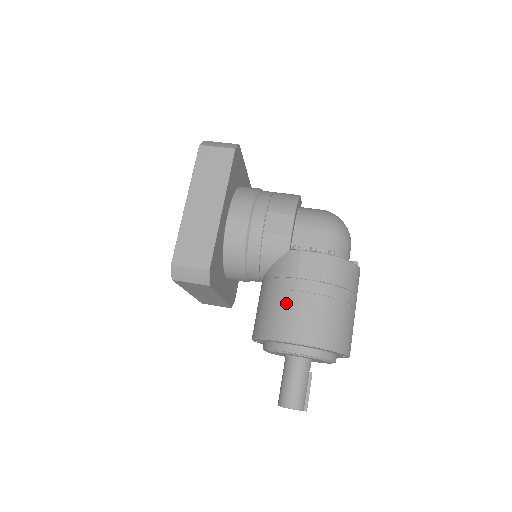
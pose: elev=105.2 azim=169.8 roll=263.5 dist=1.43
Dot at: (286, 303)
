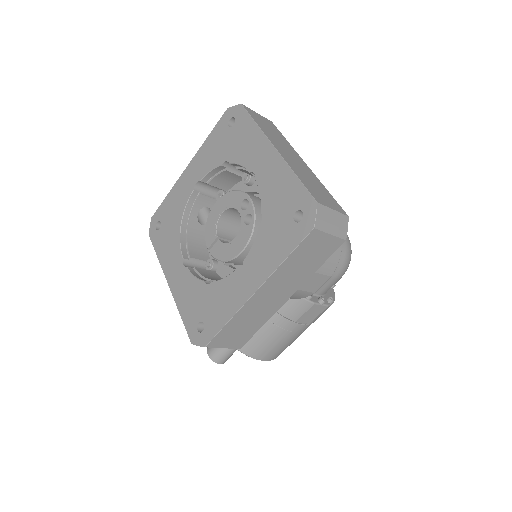
Dot at: (274, 337)
